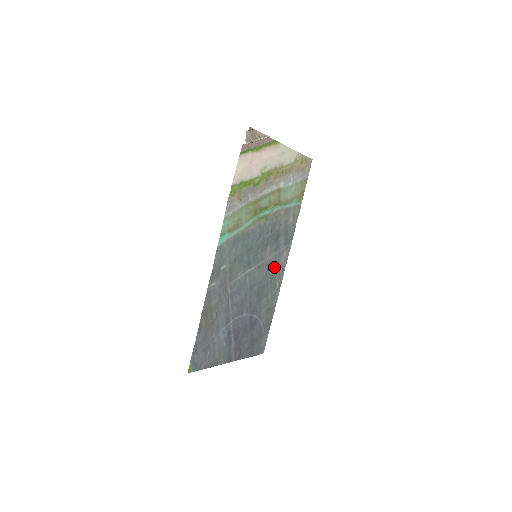
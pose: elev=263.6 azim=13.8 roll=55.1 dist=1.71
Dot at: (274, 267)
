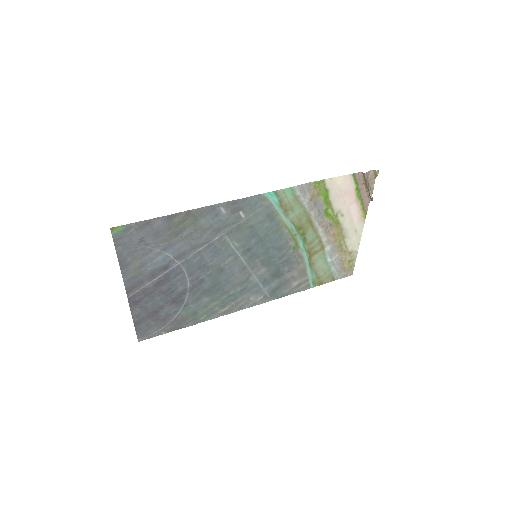
Dot at: (245, 291)
